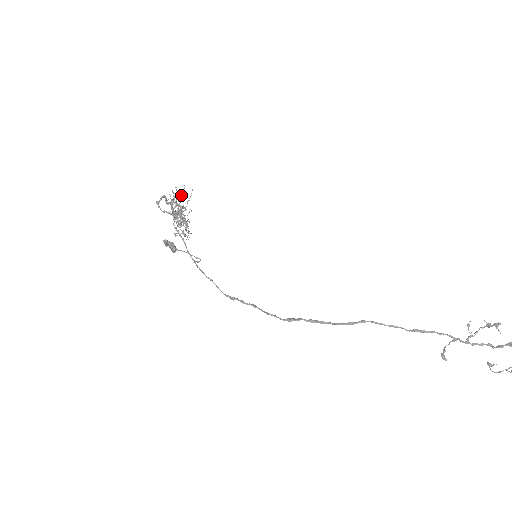
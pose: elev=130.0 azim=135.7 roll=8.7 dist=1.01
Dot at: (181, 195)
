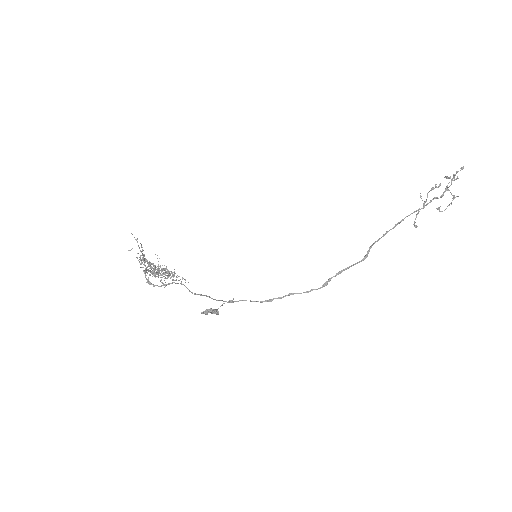
Dot at: occluded
